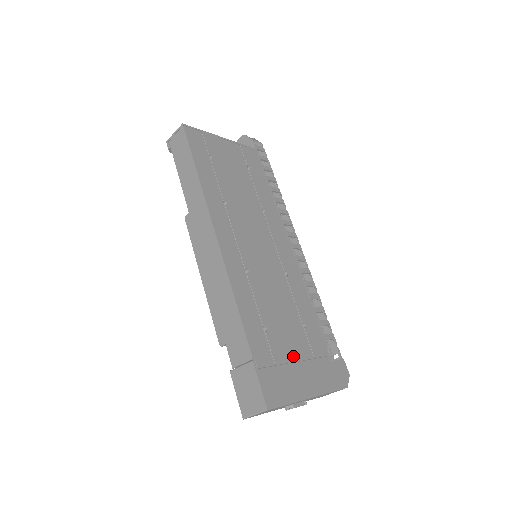
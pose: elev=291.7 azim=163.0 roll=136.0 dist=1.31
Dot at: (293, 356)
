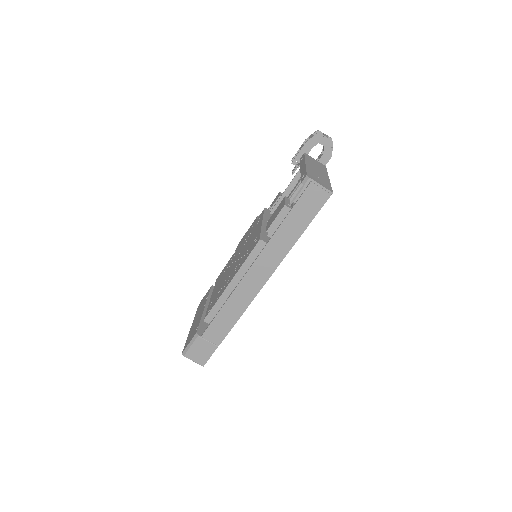
Dot at: occluded
